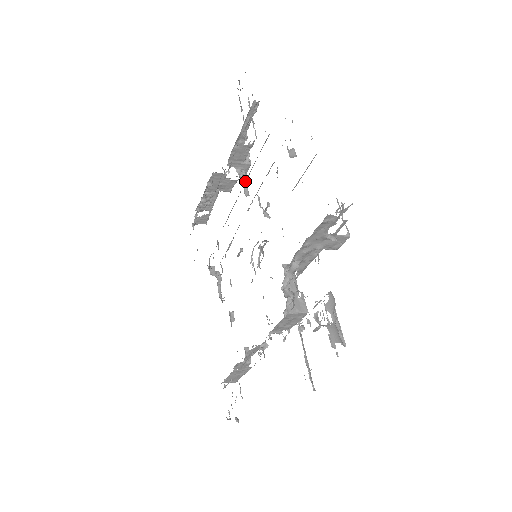
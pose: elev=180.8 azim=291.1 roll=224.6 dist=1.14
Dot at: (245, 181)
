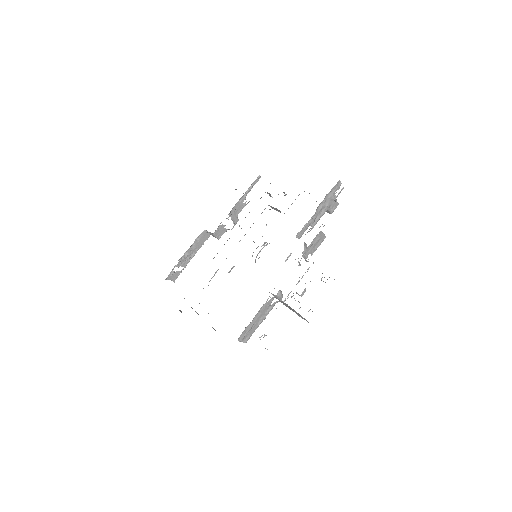
Dot at: occluded
